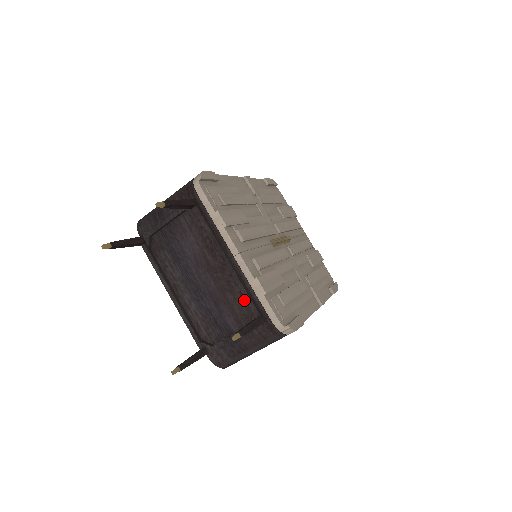
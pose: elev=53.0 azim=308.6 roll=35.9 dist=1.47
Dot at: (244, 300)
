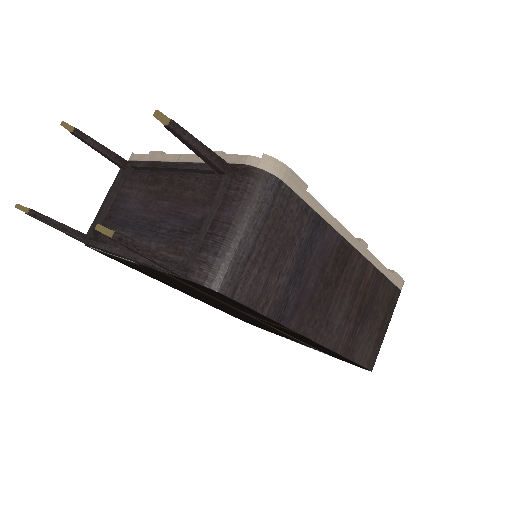
Dot at: (203, 180)
